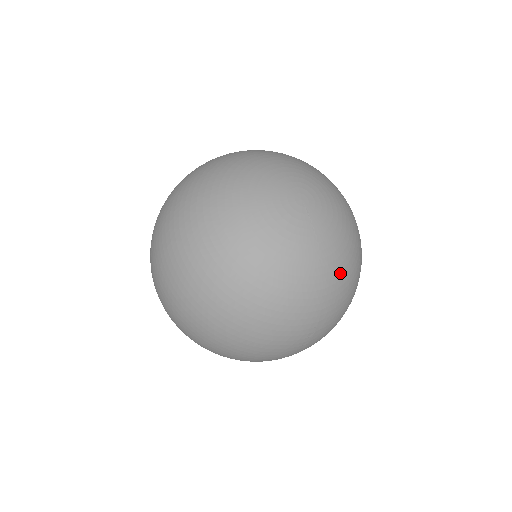
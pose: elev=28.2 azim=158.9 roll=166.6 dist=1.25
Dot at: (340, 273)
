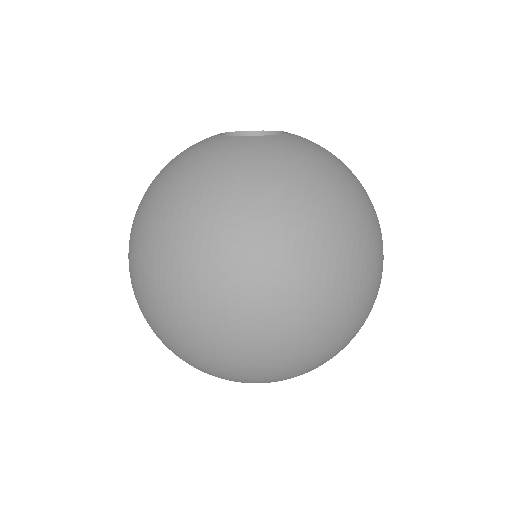
Dot at: occluded
